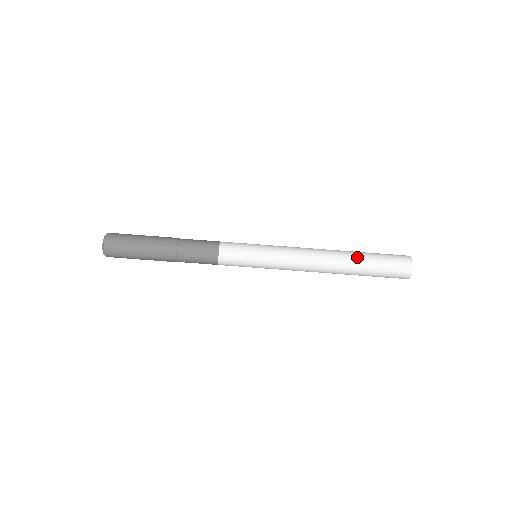
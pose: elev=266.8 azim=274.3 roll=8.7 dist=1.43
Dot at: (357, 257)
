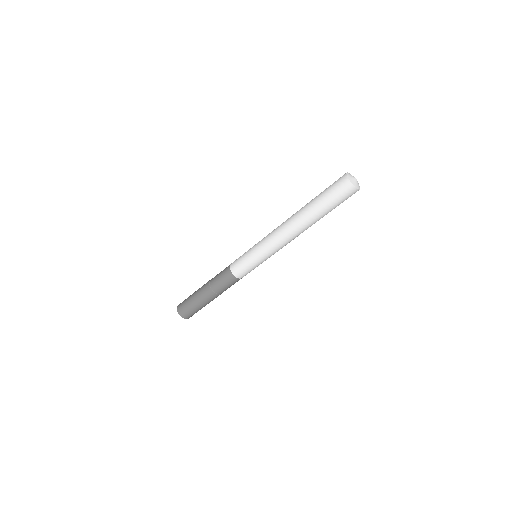
Dot at: (308, 206)
